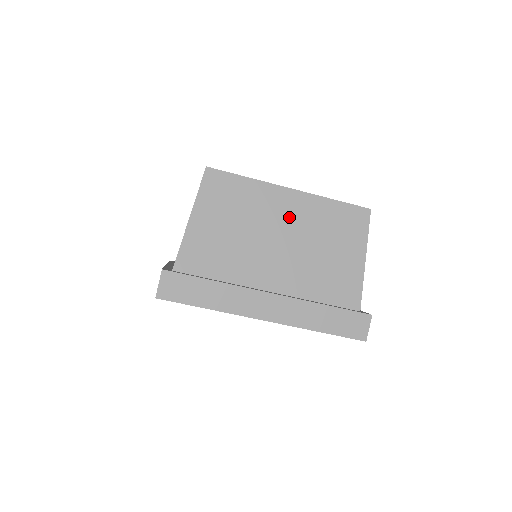
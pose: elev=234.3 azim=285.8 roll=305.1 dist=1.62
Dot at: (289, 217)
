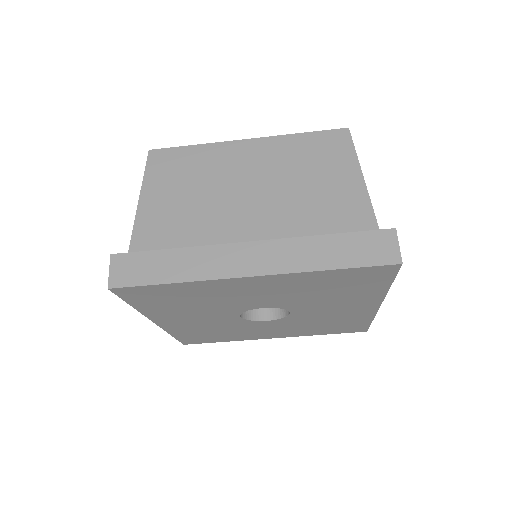
Dot at: (252, 165)
